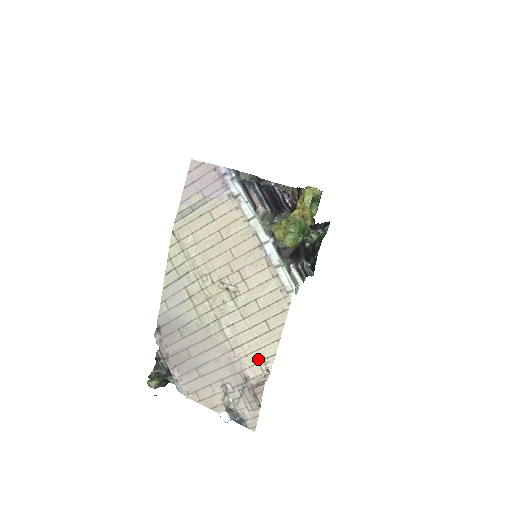
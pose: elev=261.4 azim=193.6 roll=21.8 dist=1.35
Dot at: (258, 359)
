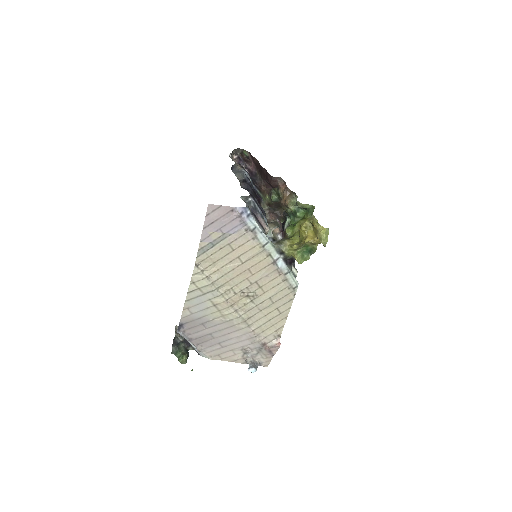
Dot at: (272, 331)
